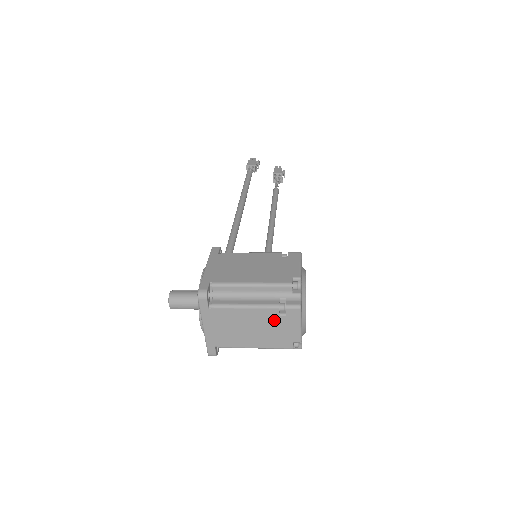
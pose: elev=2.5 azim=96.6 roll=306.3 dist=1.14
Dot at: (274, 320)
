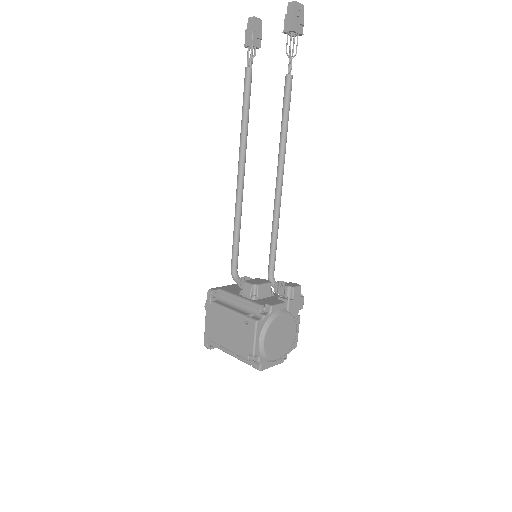
Dot at: occluded
